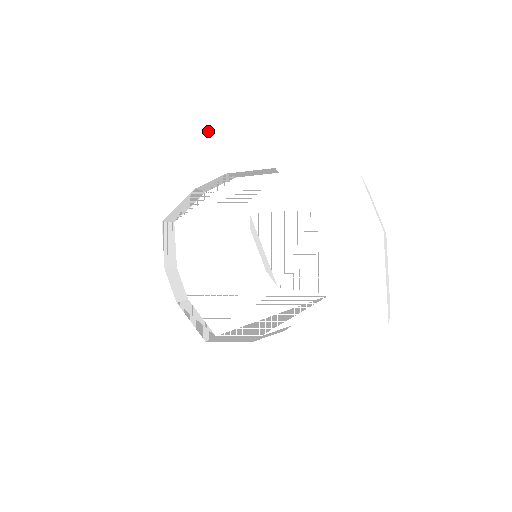
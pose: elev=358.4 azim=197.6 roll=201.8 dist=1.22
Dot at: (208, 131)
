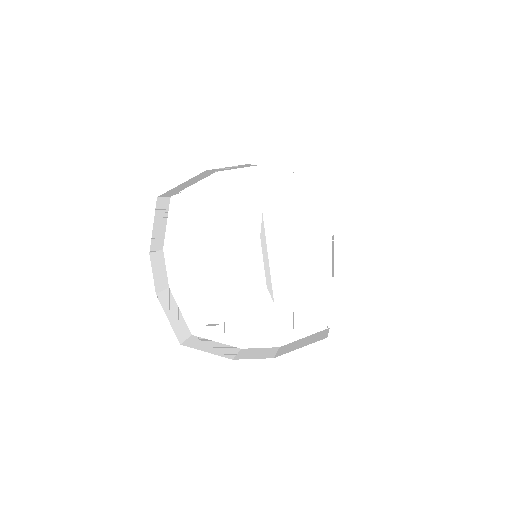
Dot at: (238, 104)
